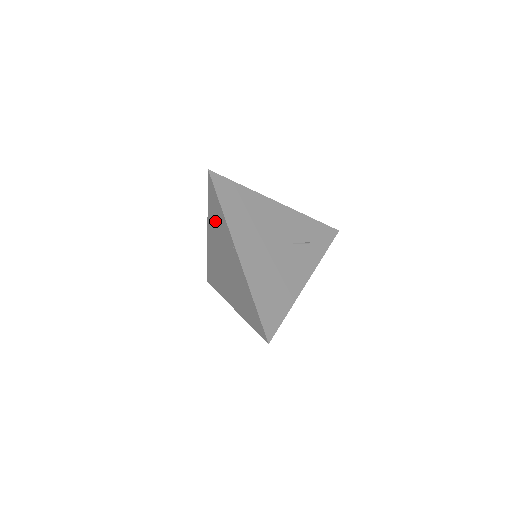
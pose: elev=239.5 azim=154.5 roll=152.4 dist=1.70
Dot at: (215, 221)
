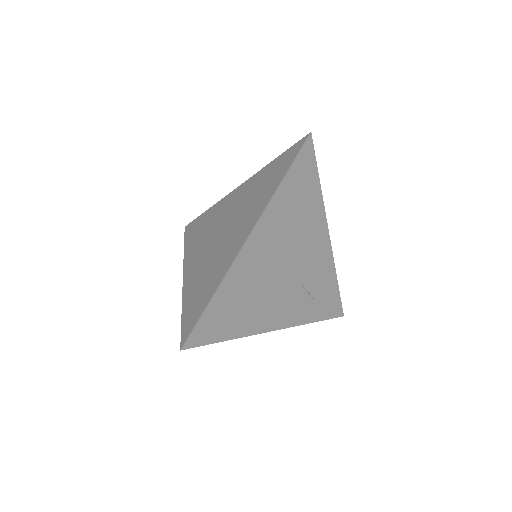
Dot at: (260, 184)
